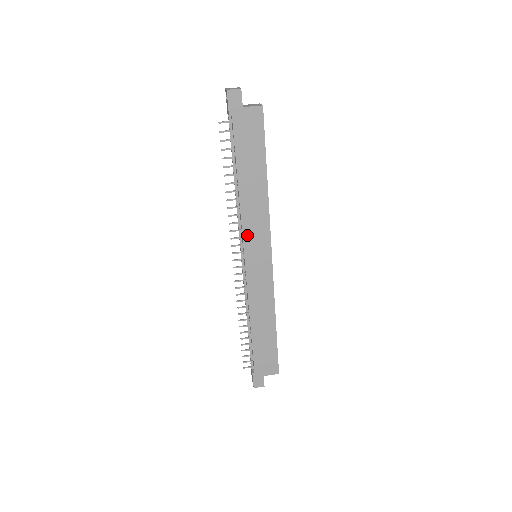
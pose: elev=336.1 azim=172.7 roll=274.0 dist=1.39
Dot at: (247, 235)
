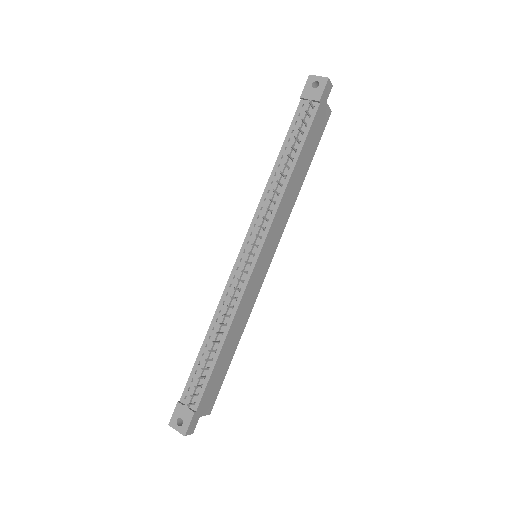
Dot at: (272, 228)
